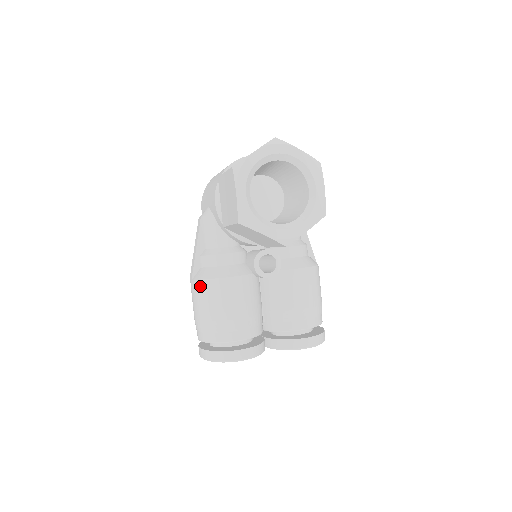
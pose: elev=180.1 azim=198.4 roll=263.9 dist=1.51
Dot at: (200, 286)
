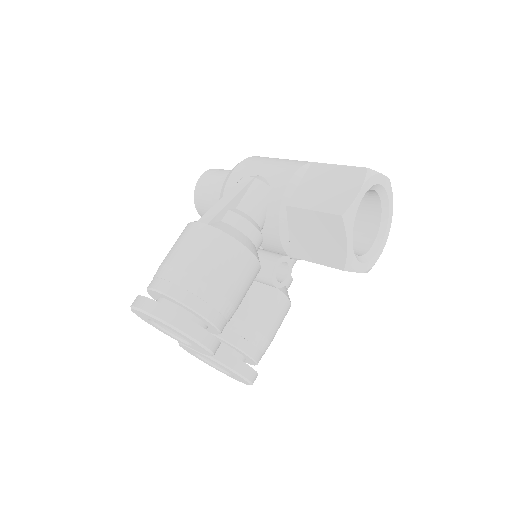
Dot at: (219, 238)
